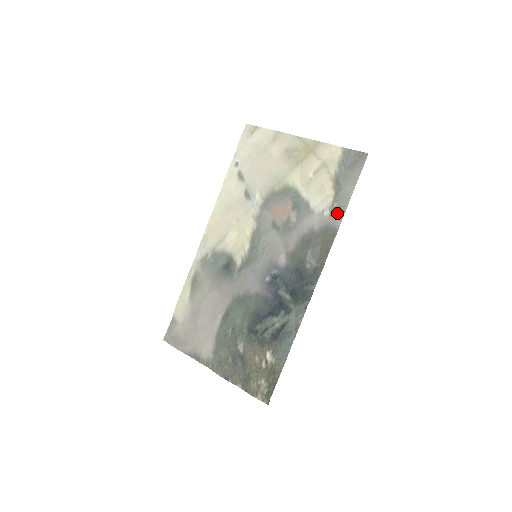
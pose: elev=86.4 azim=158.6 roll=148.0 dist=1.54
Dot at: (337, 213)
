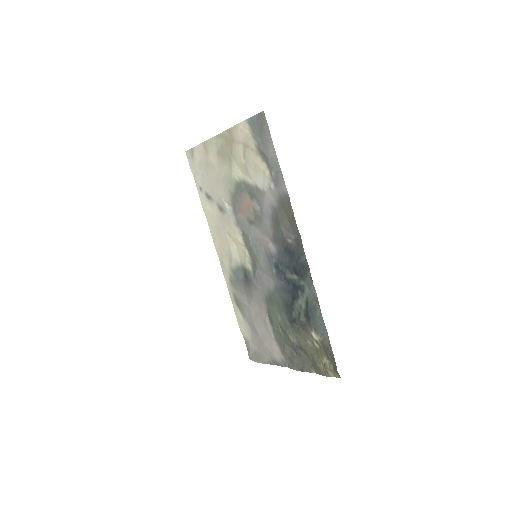
Dot at: (278, 180)
